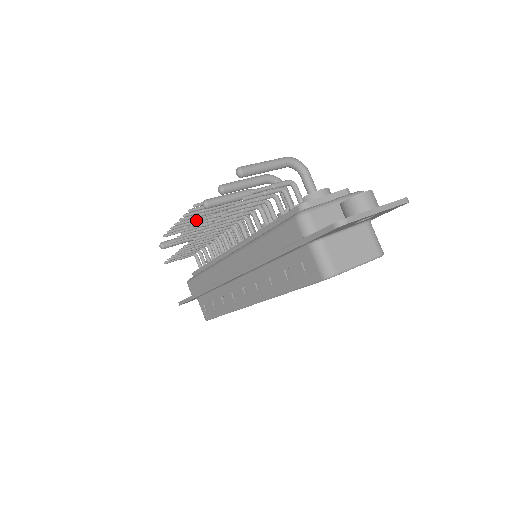
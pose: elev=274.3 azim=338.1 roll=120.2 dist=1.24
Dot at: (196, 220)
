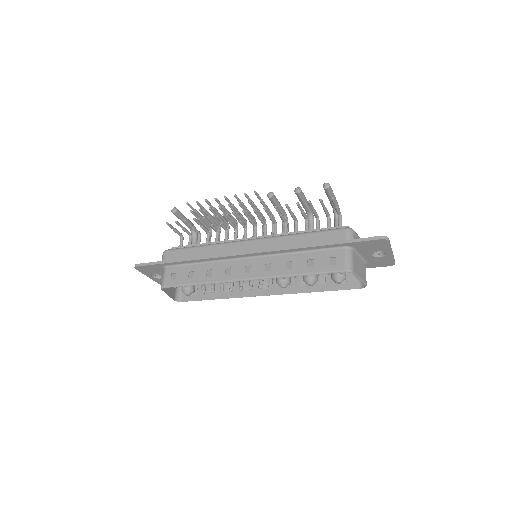
Dot at: (250, 201)
